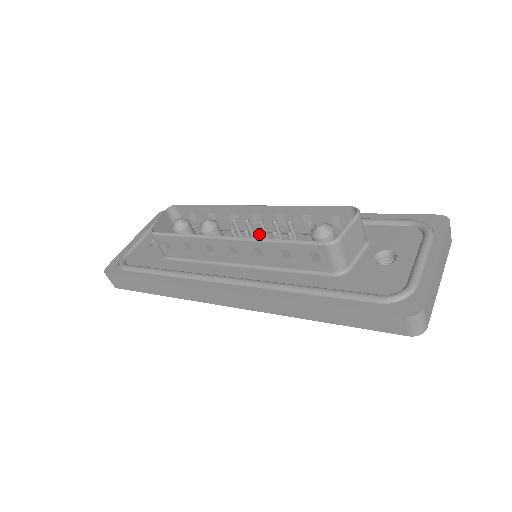
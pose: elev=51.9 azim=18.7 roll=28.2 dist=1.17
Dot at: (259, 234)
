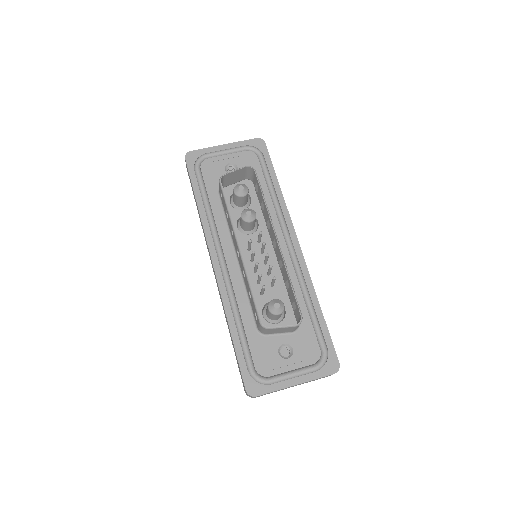
Dot at: (255, 264)
